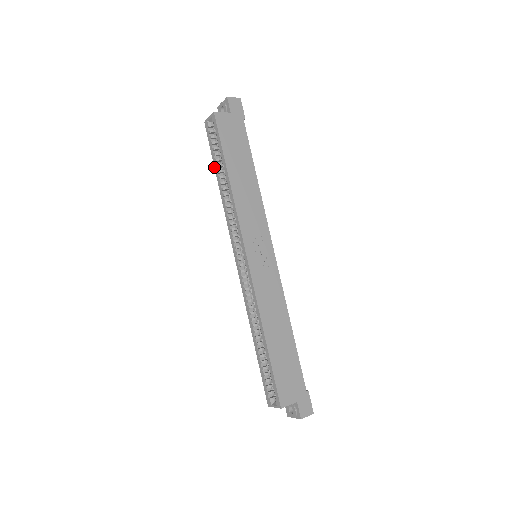
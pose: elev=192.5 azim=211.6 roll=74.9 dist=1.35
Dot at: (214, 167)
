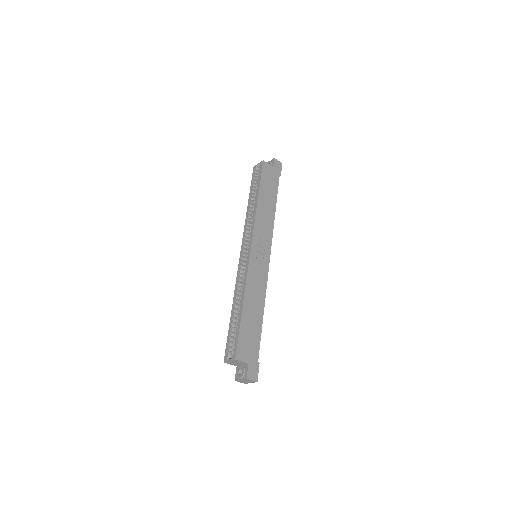
Dot at: (249, 193)
